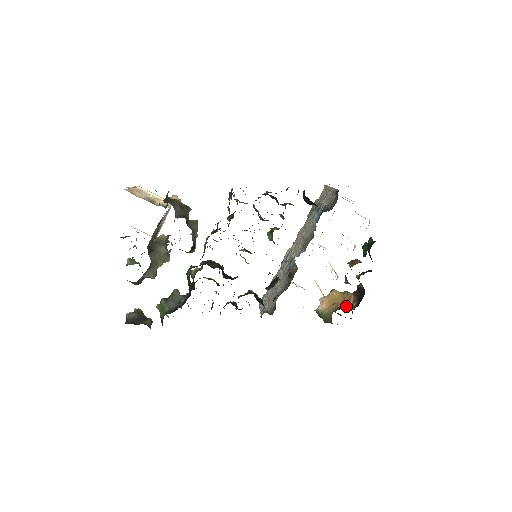
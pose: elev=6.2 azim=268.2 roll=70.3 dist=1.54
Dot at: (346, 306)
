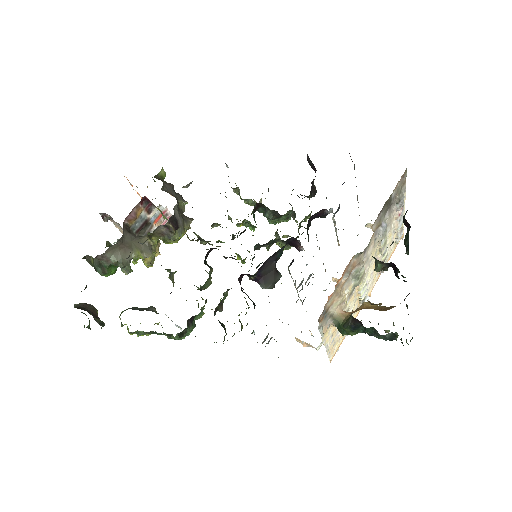
Dot at: (380, 306)
